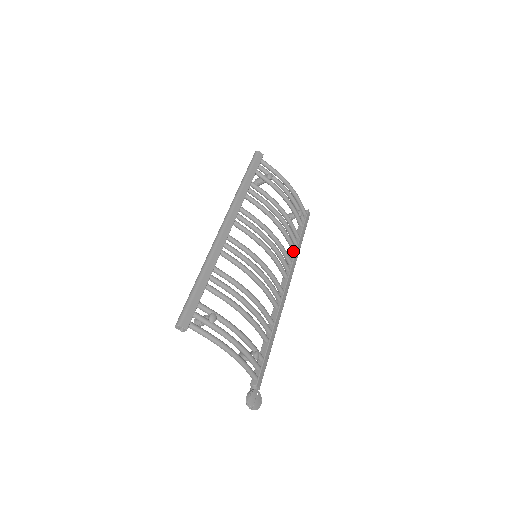
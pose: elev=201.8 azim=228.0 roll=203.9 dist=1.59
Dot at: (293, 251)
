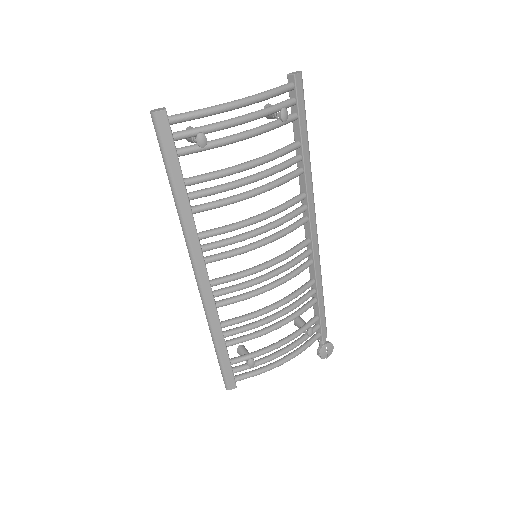
Dot at: (301, 174)
